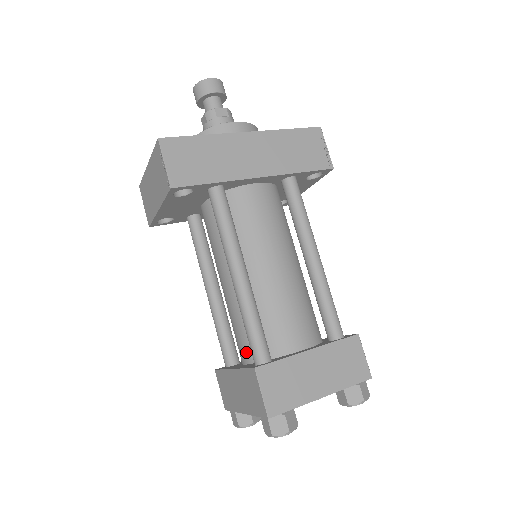
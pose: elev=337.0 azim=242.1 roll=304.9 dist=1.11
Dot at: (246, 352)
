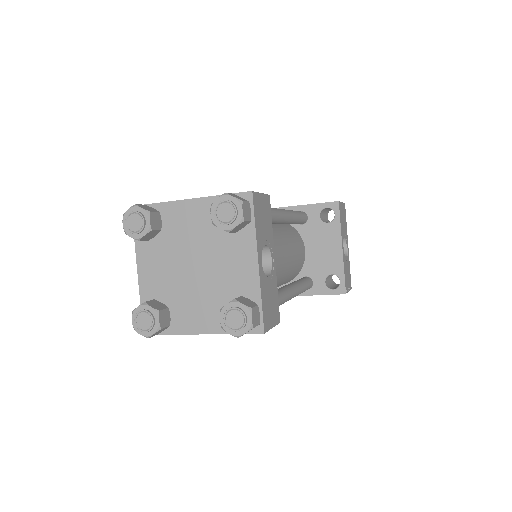
Dot at: occluded
